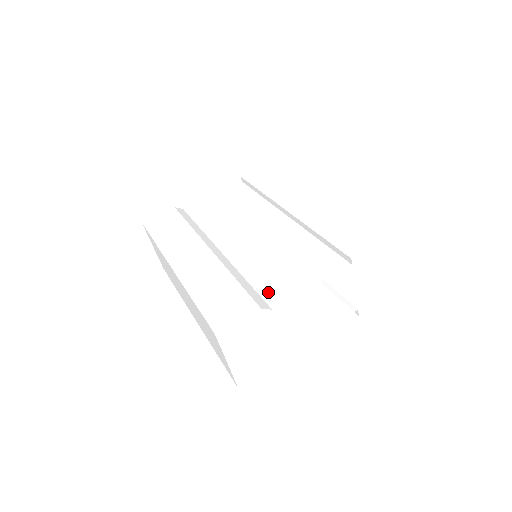
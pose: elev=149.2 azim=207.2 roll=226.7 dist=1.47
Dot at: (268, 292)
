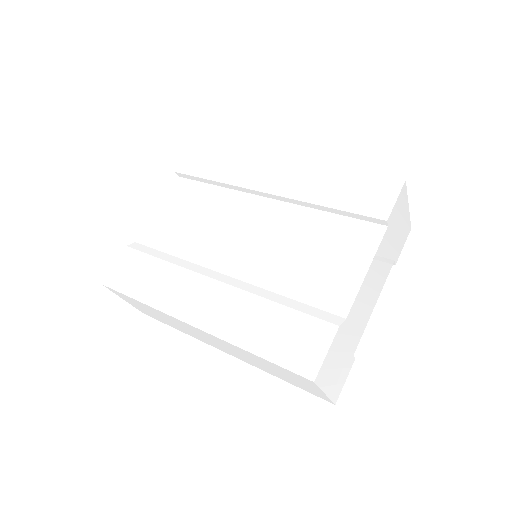
Dot at: (325, 300)
